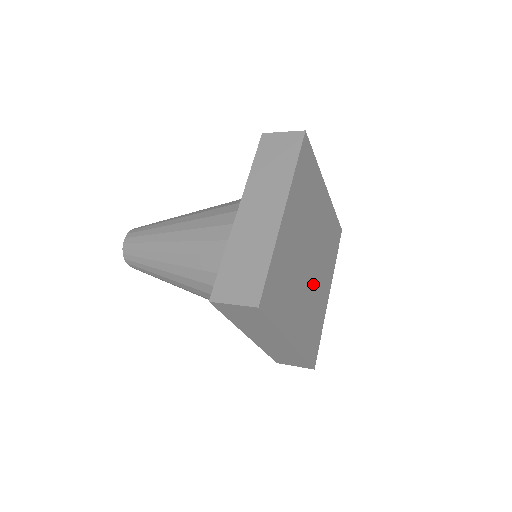
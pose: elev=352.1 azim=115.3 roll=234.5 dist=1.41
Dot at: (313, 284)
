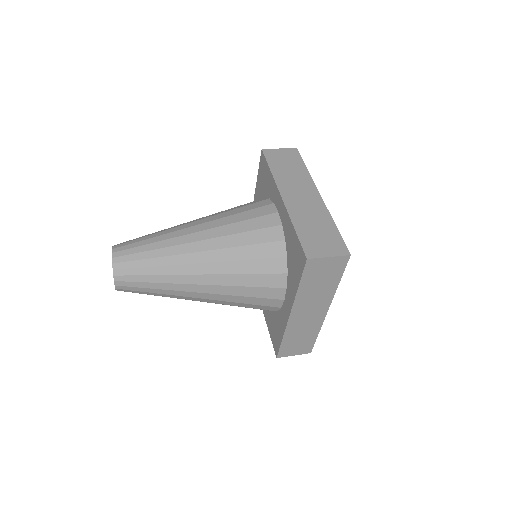
Dot at: occluded
